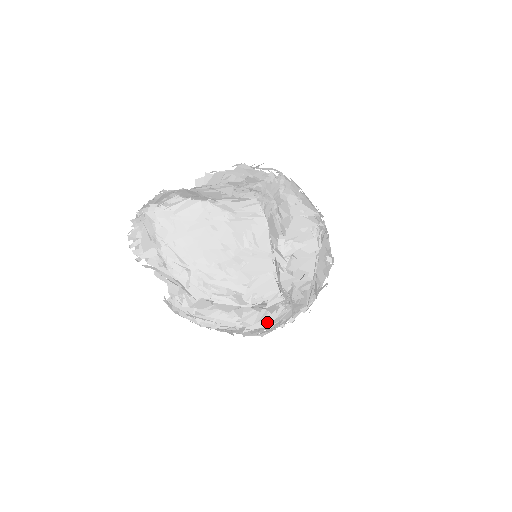
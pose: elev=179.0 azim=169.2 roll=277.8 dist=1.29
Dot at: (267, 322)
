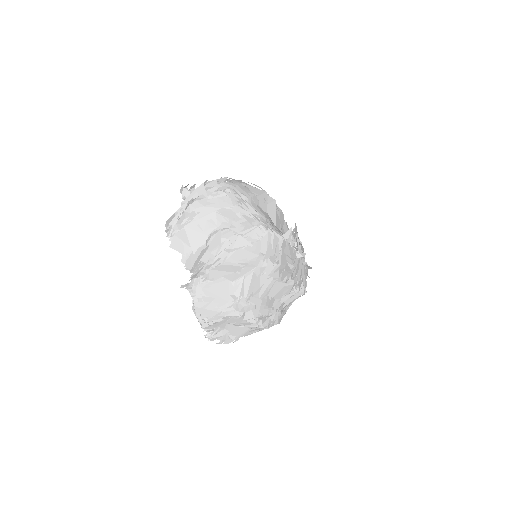
Dot at: occluded
